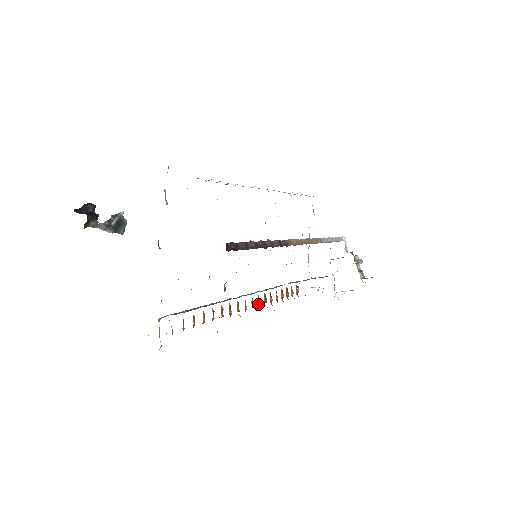
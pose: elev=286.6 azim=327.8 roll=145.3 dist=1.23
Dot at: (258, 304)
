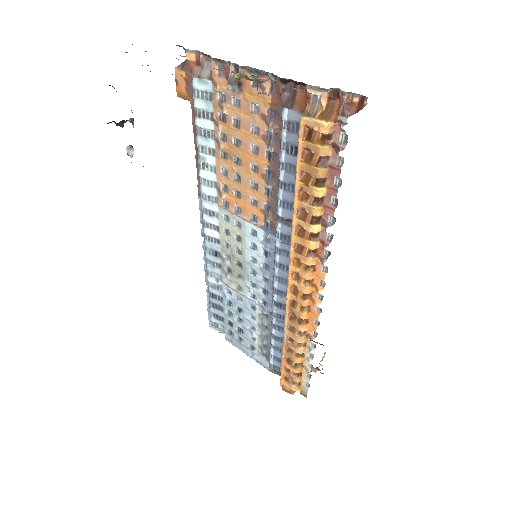
Dot at: (300, 310)
